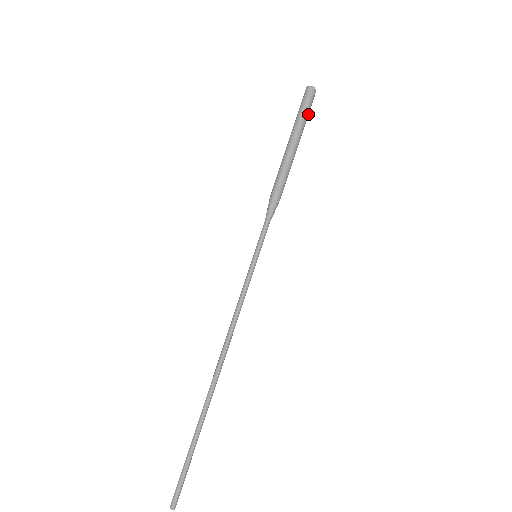
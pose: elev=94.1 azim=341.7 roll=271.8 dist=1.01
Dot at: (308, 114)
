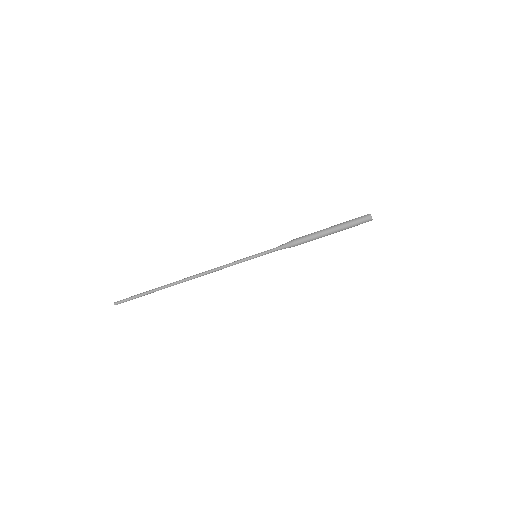
Dot at: occluded
